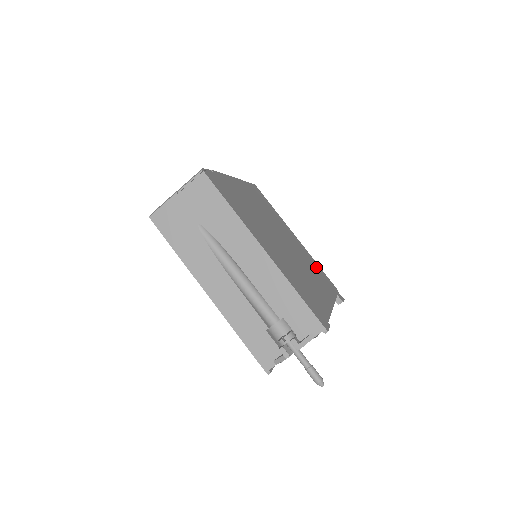
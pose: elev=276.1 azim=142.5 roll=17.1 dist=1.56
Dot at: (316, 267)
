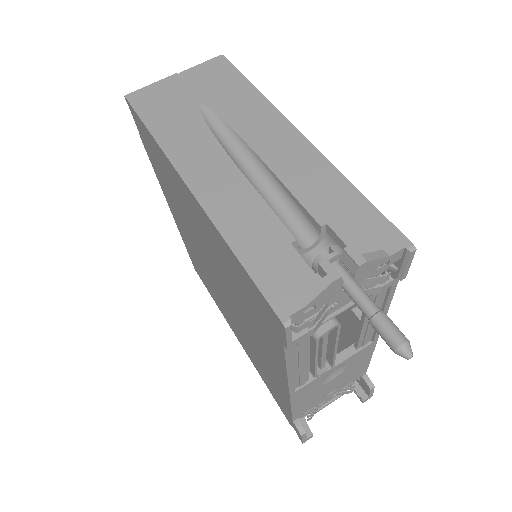
Dot at: occluded
